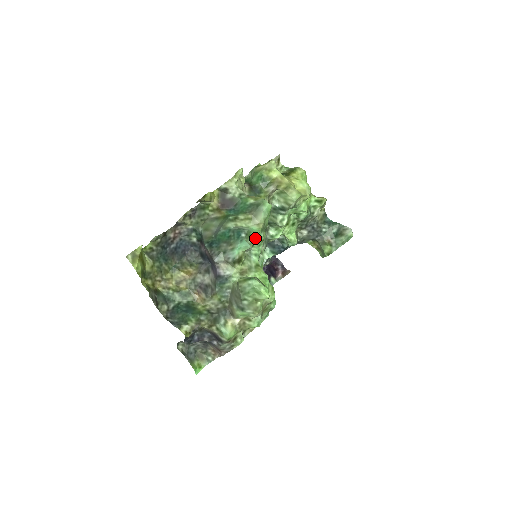
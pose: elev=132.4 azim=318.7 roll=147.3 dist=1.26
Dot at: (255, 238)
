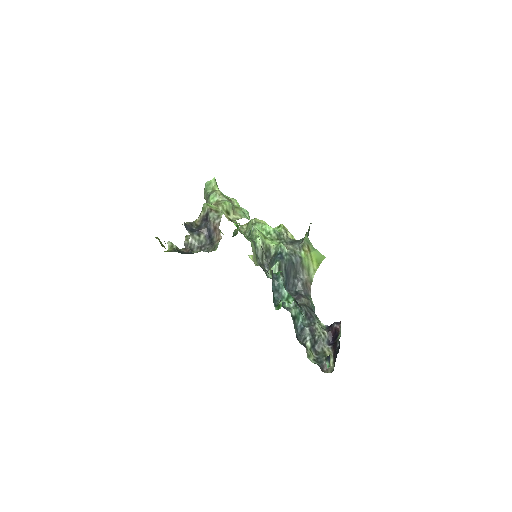
Dot at: occluded
